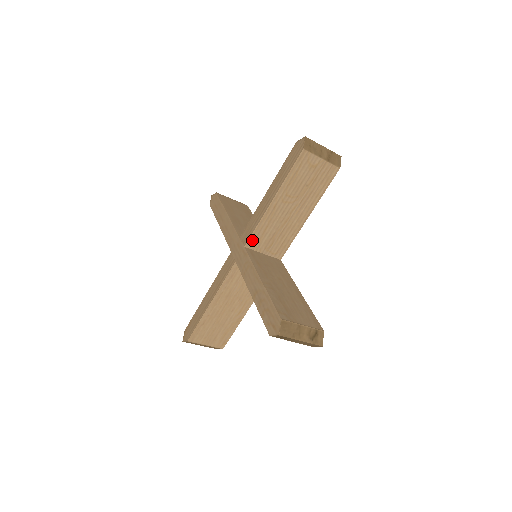
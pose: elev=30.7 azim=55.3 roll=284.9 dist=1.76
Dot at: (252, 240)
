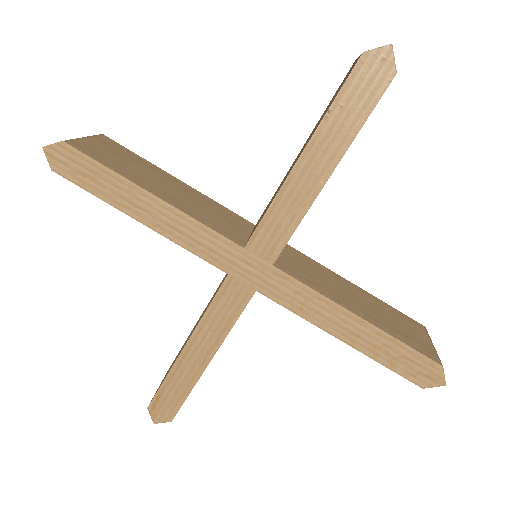
Dot at: (282, 249)
